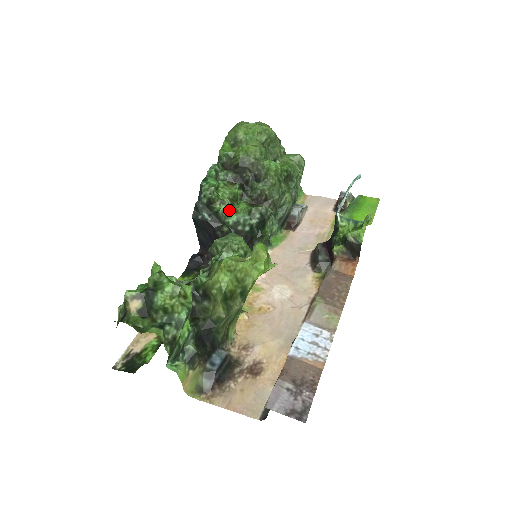
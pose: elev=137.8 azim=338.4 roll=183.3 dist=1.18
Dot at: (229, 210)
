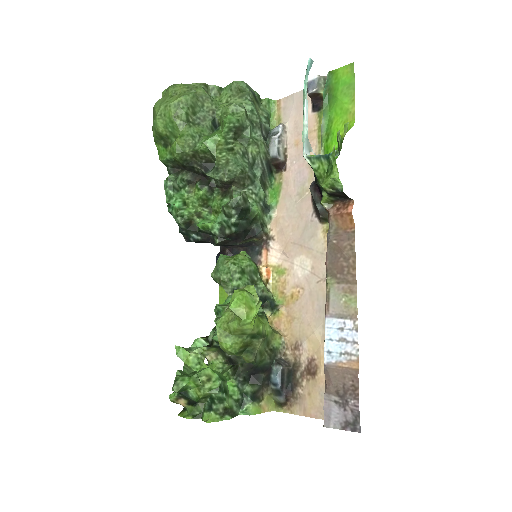
Dot at: (209, 215)
